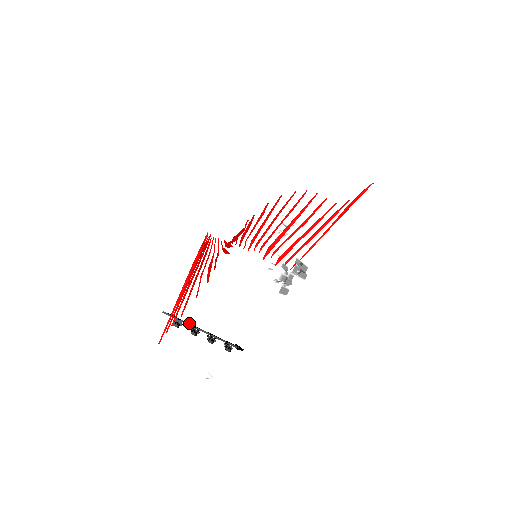
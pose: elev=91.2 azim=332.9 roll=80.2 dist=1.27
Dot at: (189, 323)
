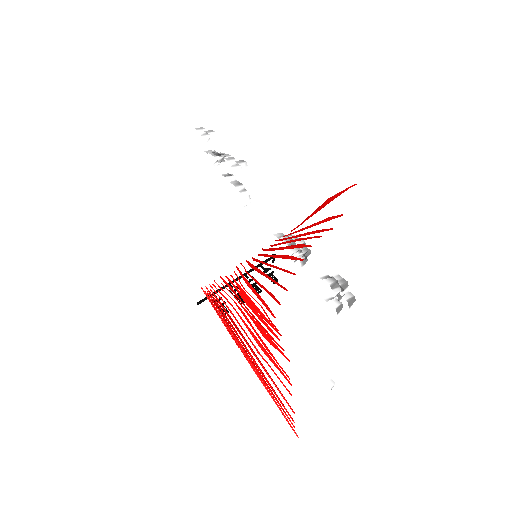
Dot at: (222, 287)
